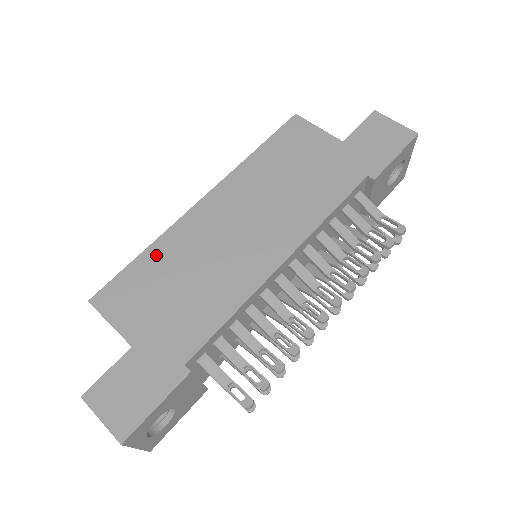
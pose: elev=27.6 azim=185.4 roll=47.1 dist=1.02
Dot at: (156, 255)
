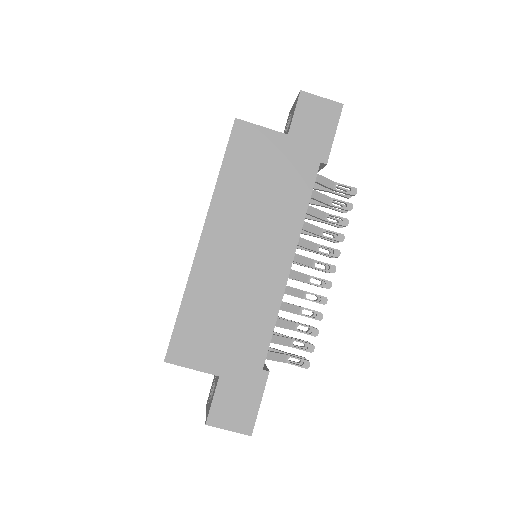
Dot at: (193, 302)
